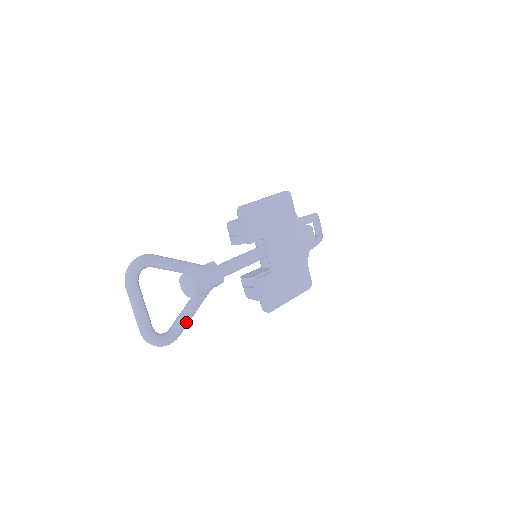
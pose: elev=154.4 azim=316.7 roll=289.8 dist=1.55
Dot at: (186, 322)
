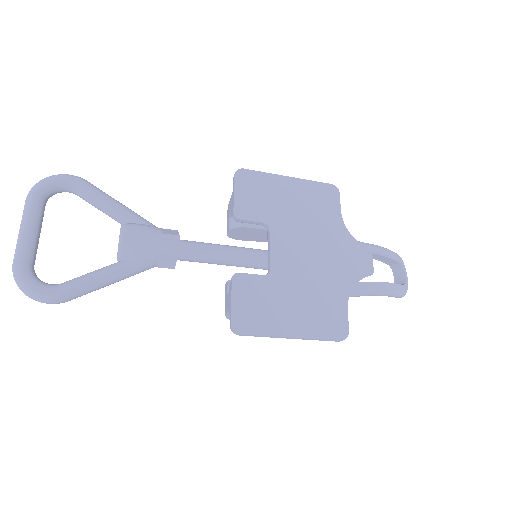
Dot at: (88, 282)
